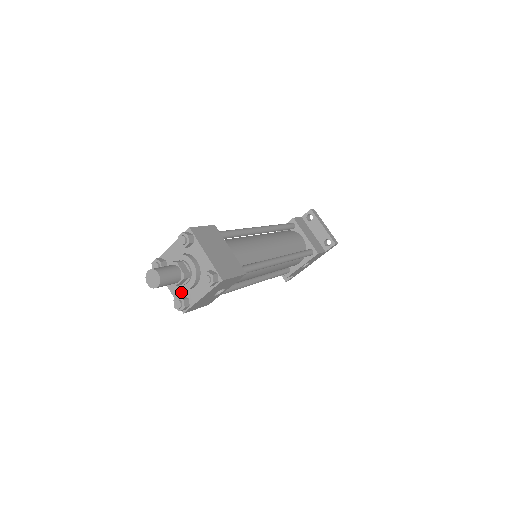
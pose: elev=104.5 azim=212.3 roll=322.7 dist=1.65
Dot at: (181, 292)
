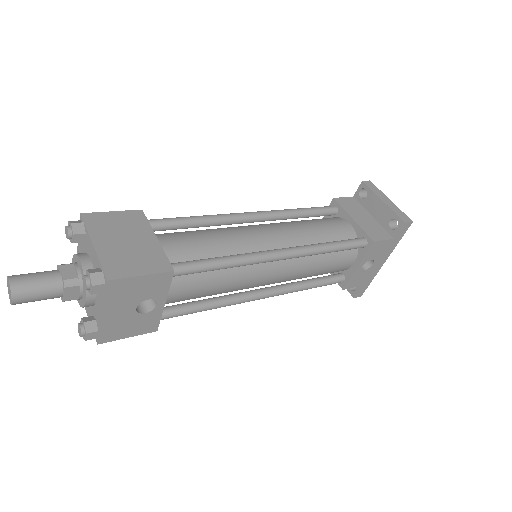
Dot at: (91, 312)
